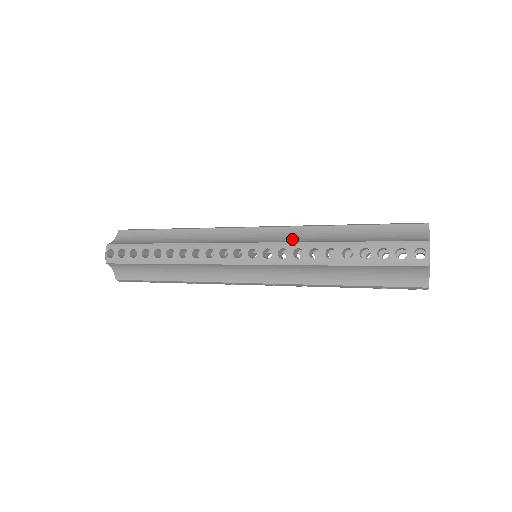
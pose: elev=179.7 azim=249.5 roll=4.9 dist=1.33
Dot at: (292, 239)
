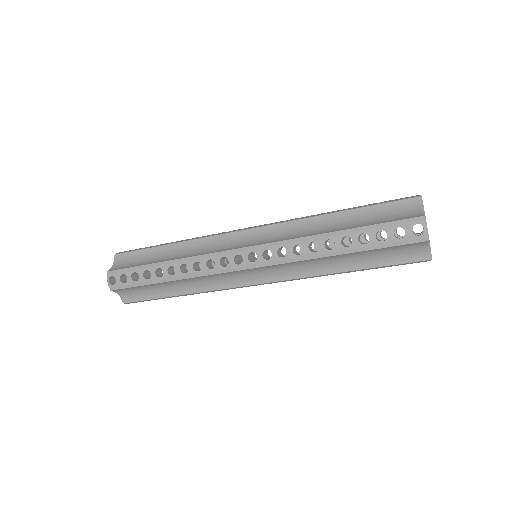
Dot at: (289, 235)
